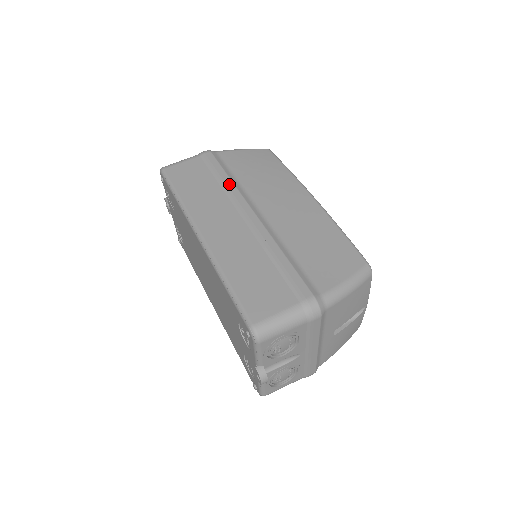
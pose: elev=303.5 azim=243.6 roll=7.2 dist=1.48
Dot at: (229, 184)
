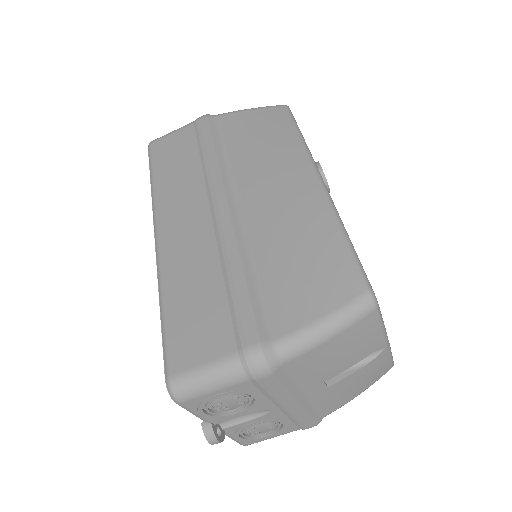
Dot at: (211, 162)
